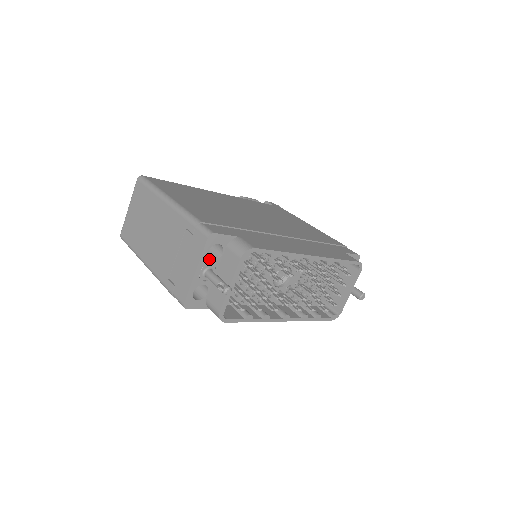
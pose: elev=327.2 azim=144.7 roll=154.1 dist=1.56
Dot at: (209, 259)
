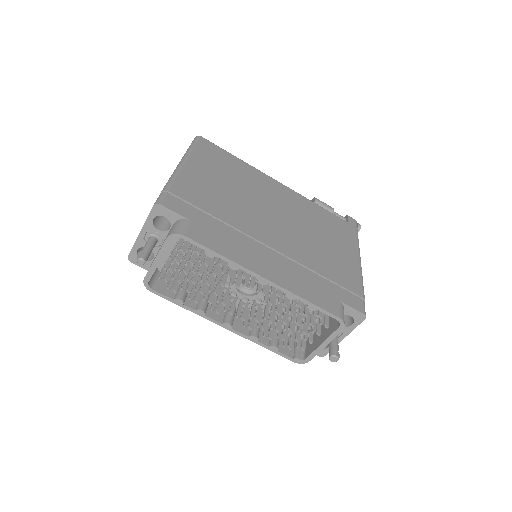
Dot at: (155, 227)
